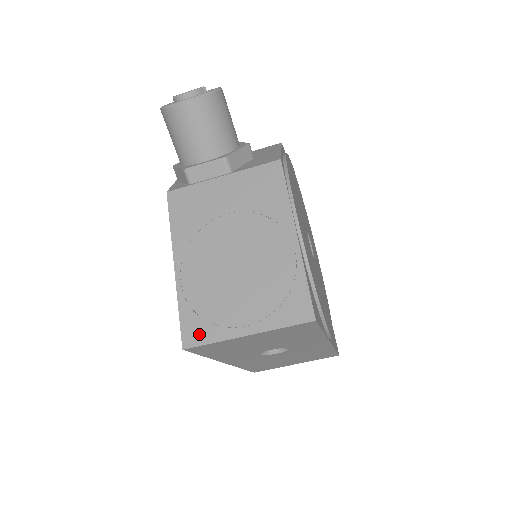
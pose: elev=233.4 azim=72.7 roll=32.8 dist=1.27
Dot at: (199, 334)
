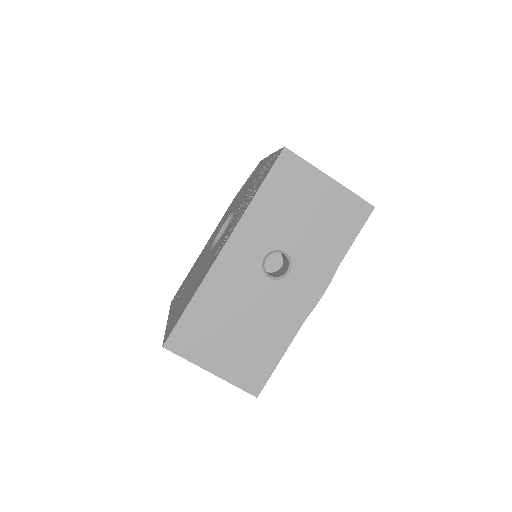
Dot at: occluded
